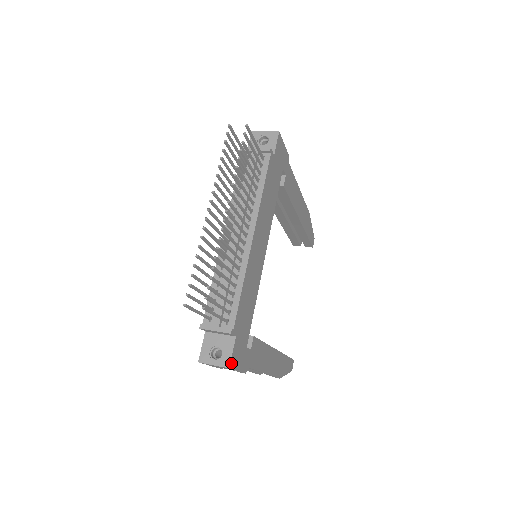
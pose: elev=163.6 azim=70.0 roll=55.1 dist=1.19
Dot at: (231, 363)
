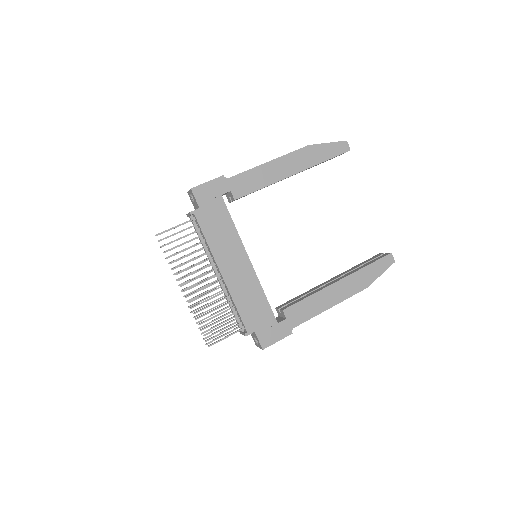
Dot at: (263, 346)
